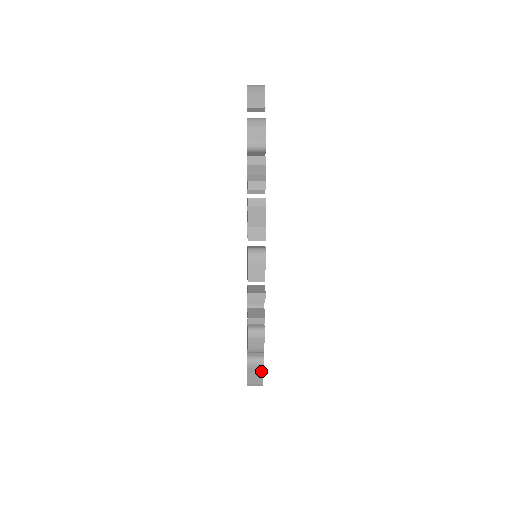
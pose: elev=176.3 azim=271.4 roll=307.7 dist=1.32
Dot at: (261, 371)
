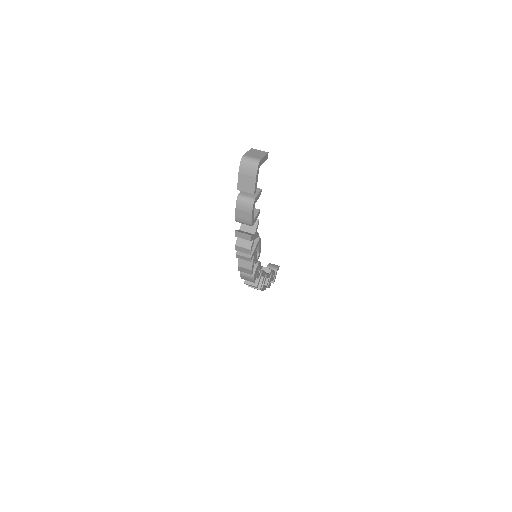
Dot at: occluded
